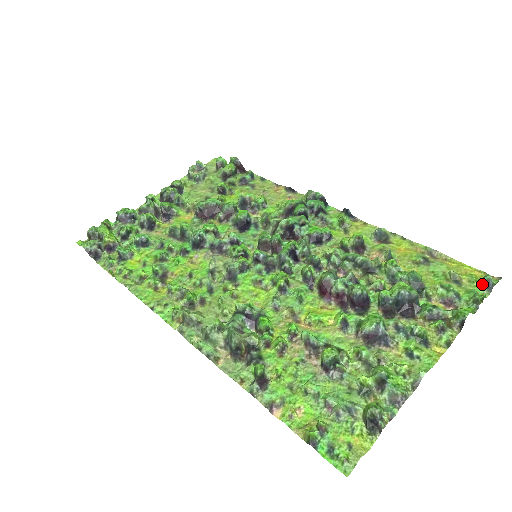
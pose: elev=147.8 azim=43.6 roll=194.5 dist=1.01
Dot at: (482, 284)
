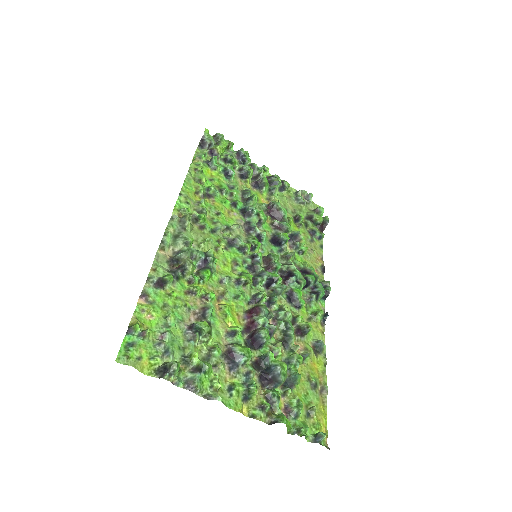
Dot at: (316, 434)
